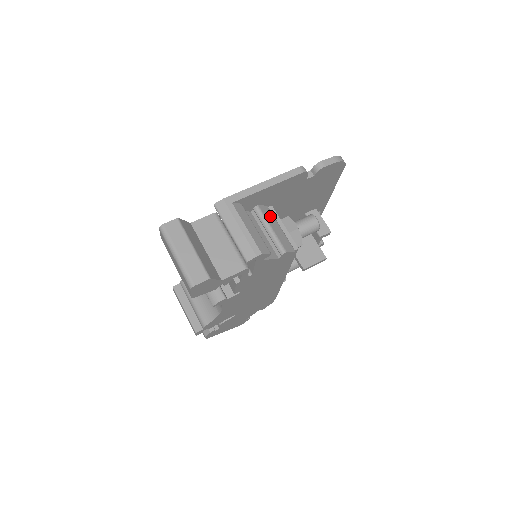
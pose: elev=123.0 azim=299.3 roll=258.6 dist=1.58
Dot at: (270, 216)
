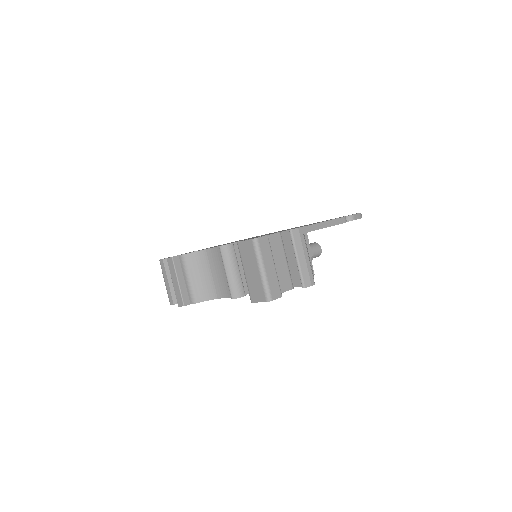
Dot at: occluded
